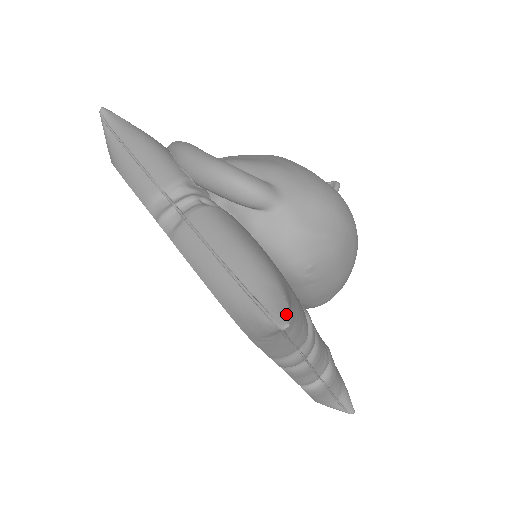
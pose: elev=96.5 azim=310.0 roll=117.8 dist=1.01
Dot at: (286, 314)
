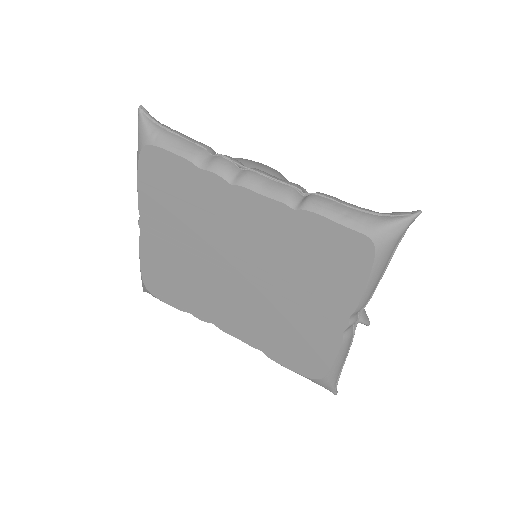
Dot at: occluded
